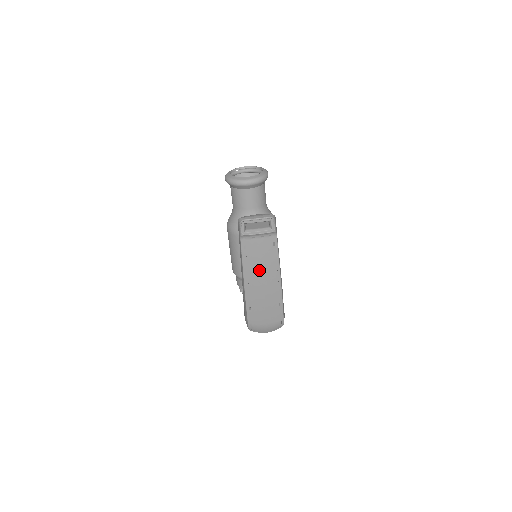
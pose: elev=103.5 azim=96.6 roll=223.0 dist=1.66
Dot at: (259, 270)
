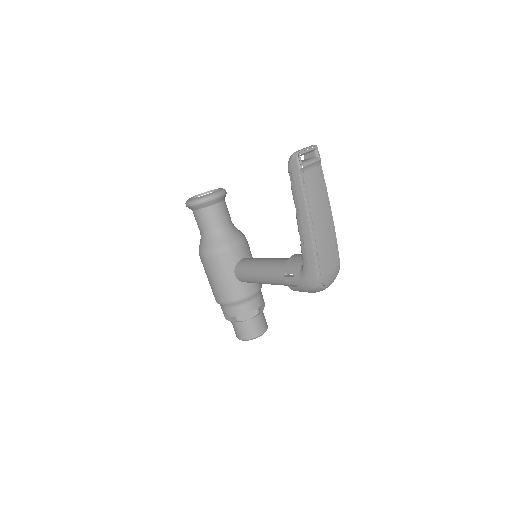
Dot at: (317, 205)
